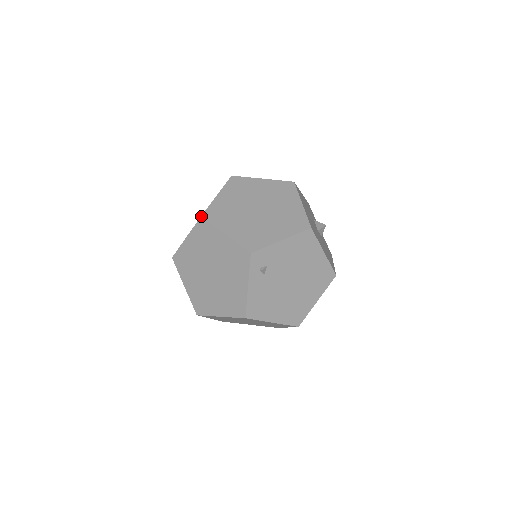
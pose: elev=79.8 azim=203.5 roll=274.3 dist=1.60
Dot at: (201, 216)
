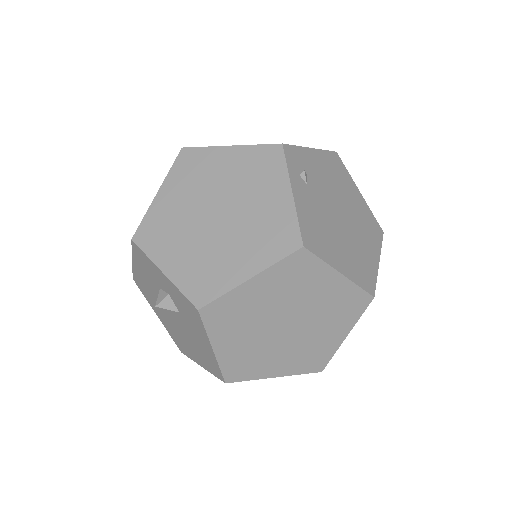
Dot at: occluded
